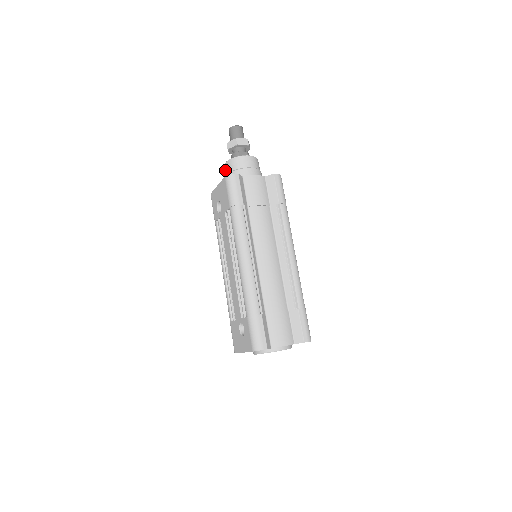
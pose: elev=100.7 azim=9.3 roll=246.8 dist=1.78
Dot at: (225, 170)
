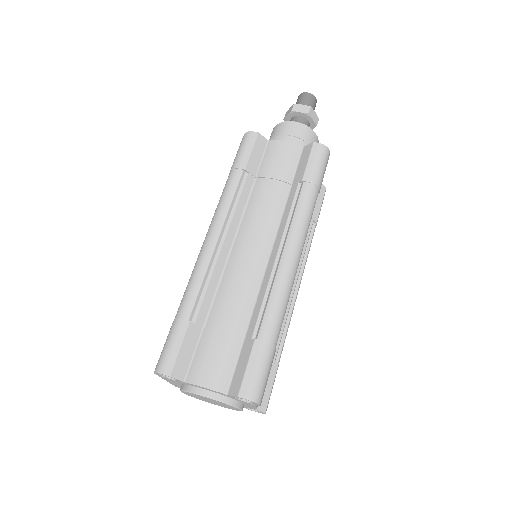
Dot at: occluded
